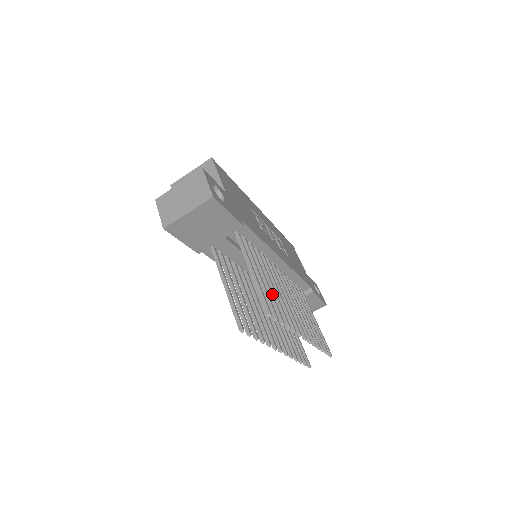
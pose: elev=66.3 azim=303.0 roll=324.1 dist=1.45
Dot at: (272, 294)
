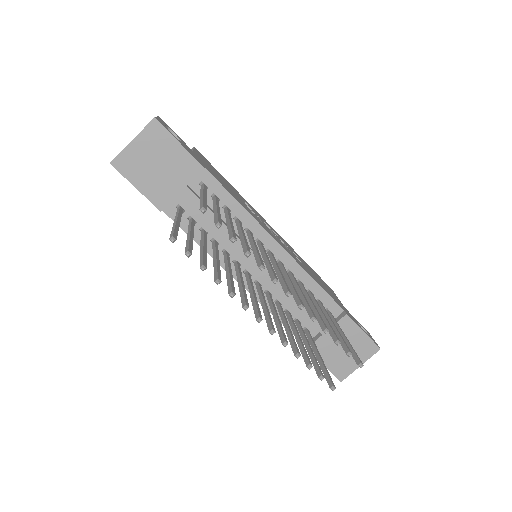
Dot at: (232, 226)
